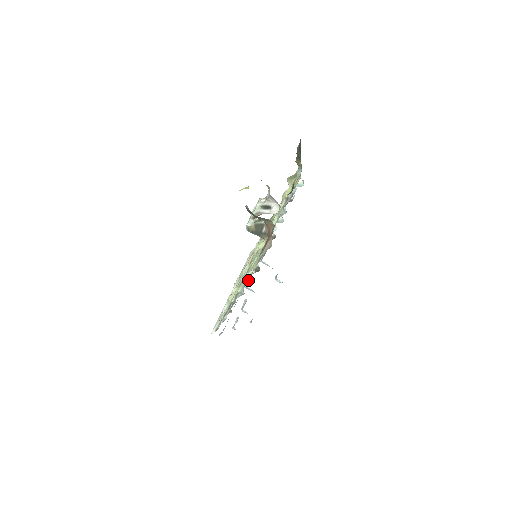
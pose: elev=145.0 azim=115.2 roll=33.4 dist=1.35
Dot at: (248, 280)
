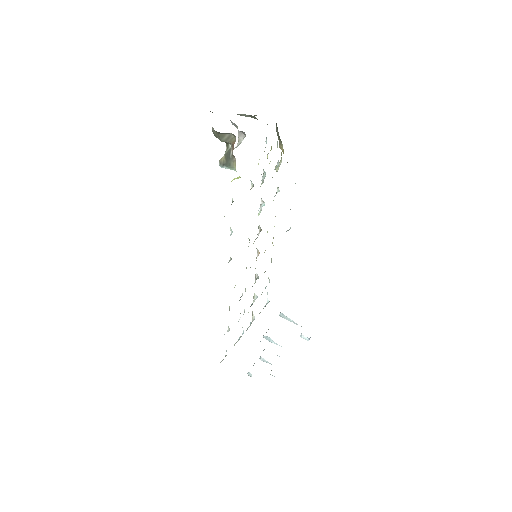
Dot at: (230, 234)
